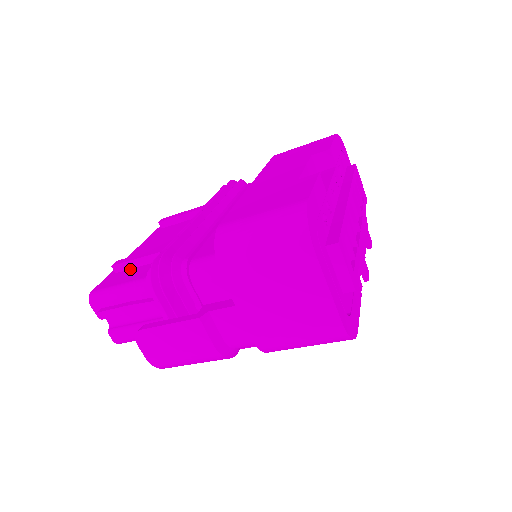
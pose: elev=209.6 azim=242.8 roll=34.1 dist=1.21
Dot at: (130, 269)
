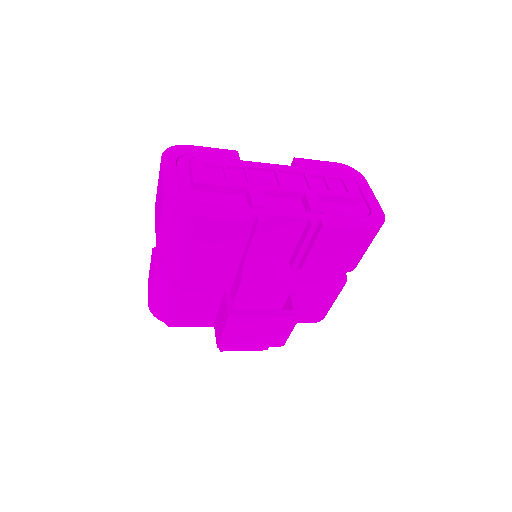
Dot at: occluded
